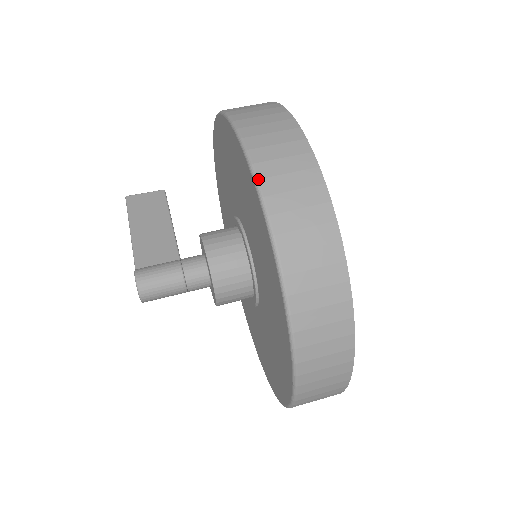
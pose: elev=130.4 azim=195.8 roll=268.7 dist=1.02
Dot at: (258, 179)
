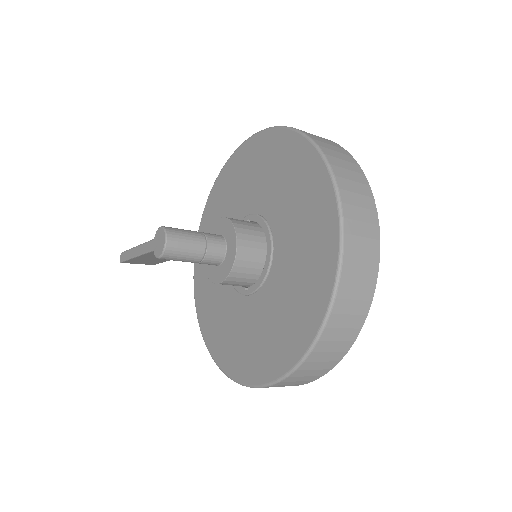
Dot at: (276, 126)
